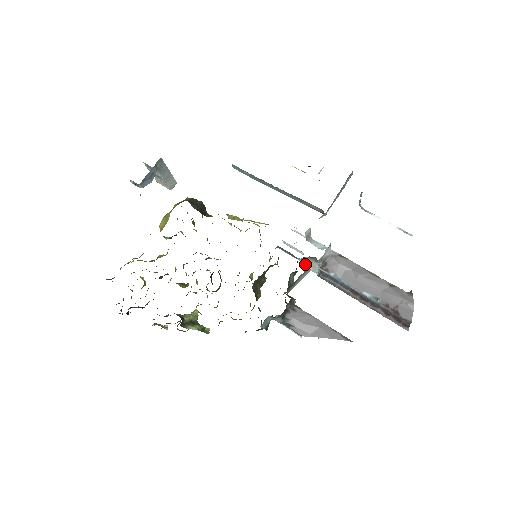
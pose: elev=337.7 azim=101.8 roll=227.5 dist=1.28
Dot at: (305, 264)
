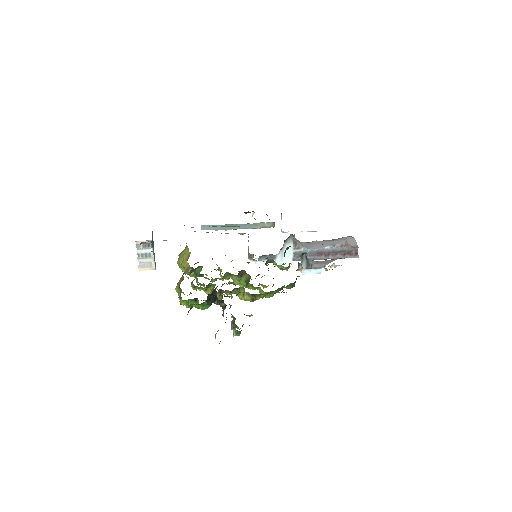
Dot at: (281, 260)
